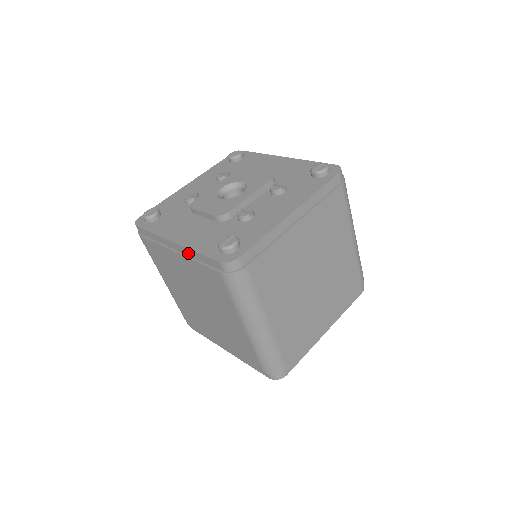
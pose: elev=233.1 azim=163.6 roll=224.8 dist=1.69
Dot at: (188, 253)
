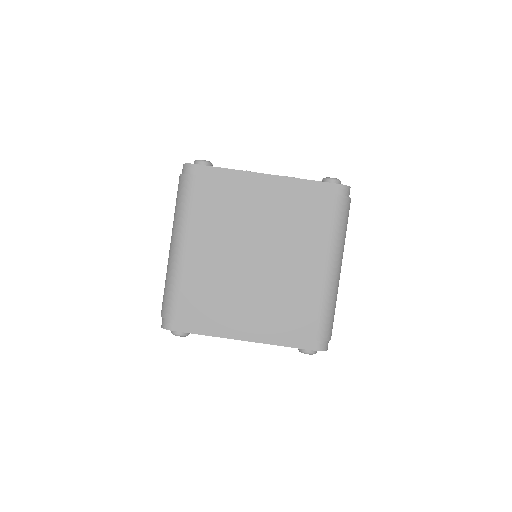
Dot at: occluded
